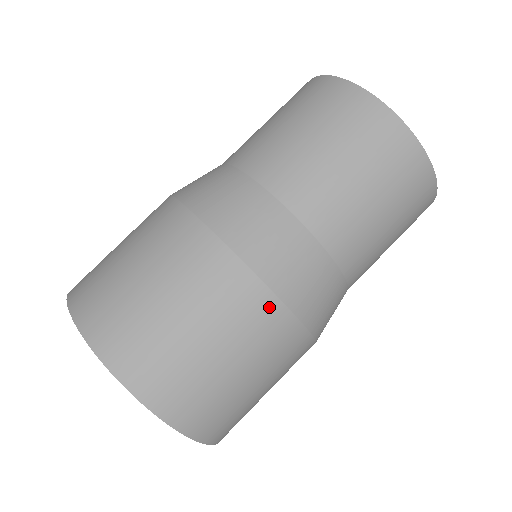
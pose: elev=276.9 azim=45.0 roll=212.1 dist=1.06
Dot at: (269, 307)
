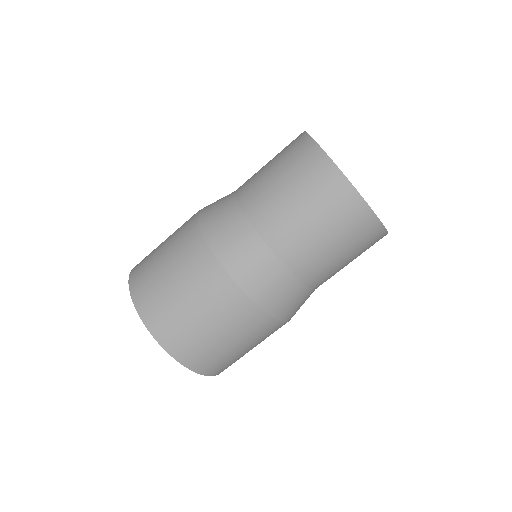
Dot at: occluded
